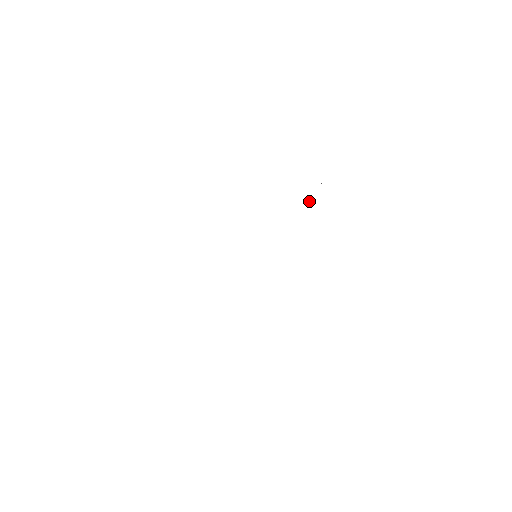
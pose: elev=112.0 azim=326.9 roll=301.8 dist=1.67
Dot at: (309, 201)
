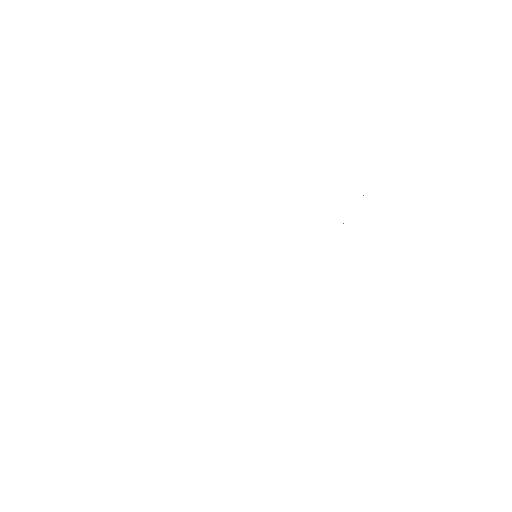
Dot at: occluded
